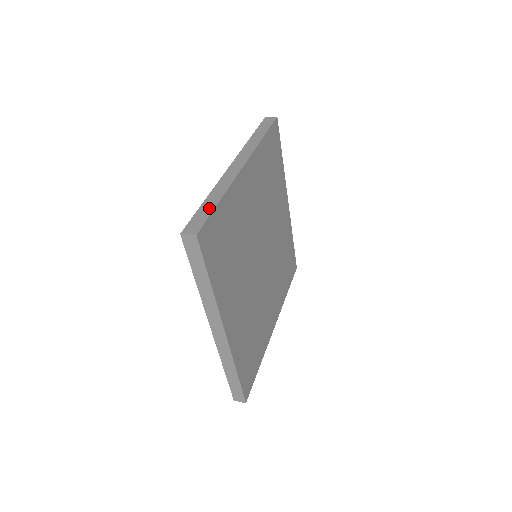
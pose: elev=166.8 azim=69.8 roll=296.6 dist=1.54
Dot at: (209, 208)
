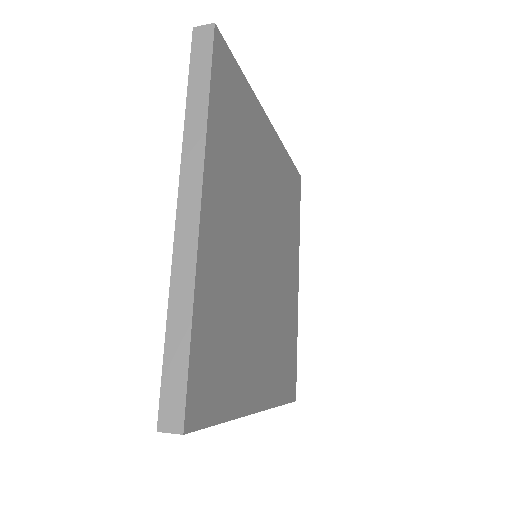
Dot at: occluded
